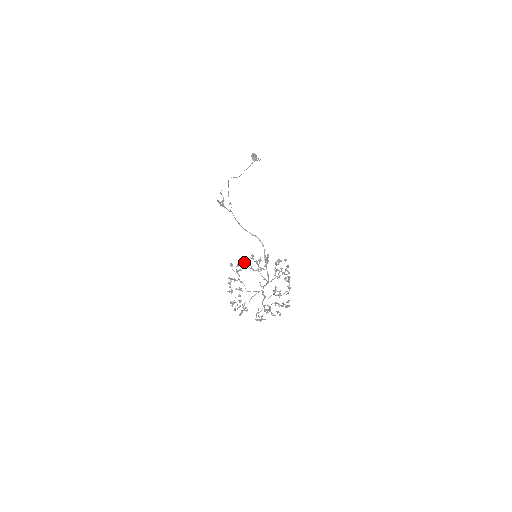
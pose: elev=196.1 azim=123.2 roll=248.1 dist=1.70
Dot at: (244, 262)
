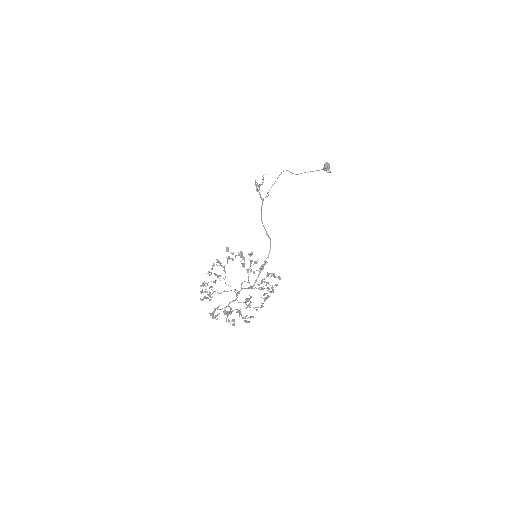
Dot at: (240, 254)
